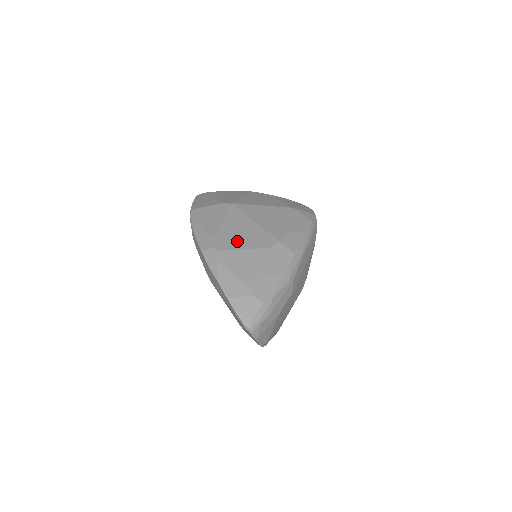
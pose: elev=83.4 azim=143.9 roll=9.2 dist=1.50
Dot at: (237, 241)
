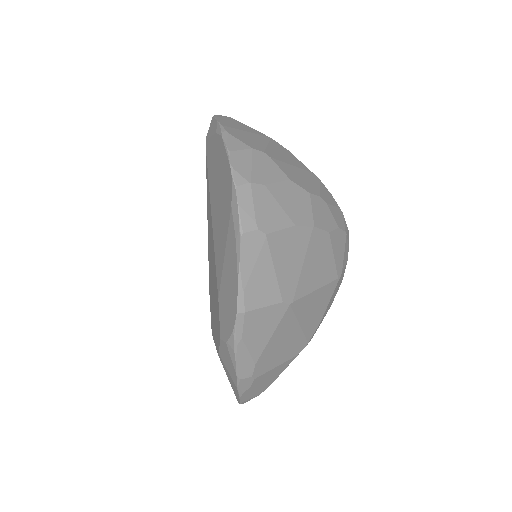
Dot at: (275, 360)
